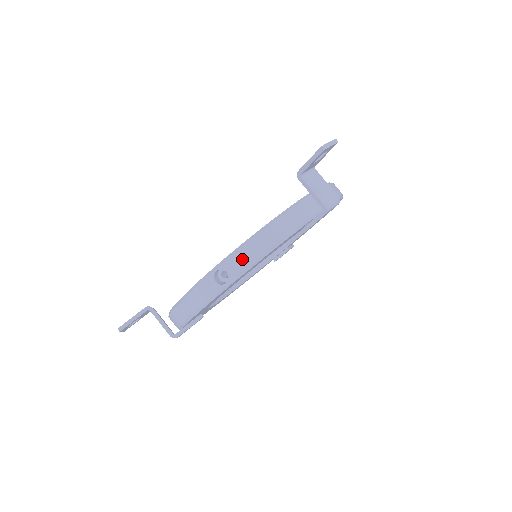
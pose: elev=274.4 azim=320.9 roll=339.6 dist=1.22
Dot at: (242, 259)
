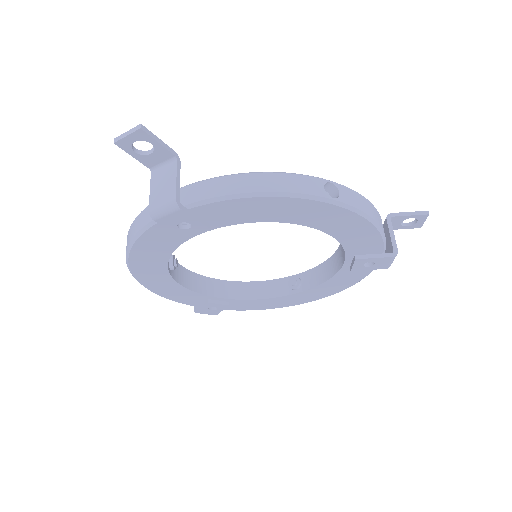
Dot at: (356, 199)
